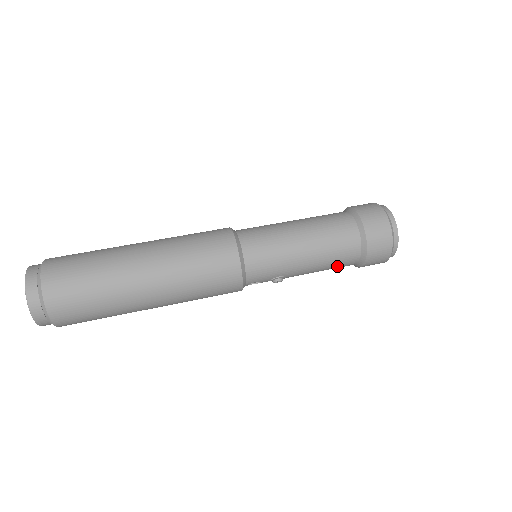
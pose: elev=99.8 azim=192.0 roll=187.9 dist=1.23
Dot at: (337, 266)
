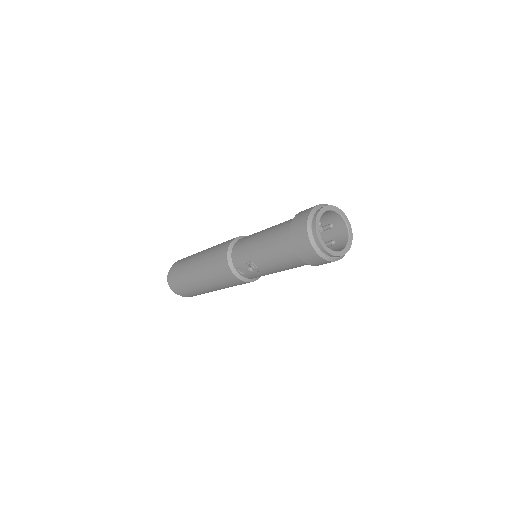
Dot at: (281, 254)
